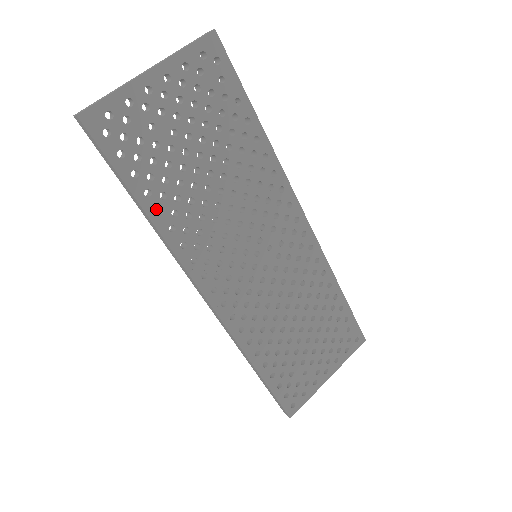
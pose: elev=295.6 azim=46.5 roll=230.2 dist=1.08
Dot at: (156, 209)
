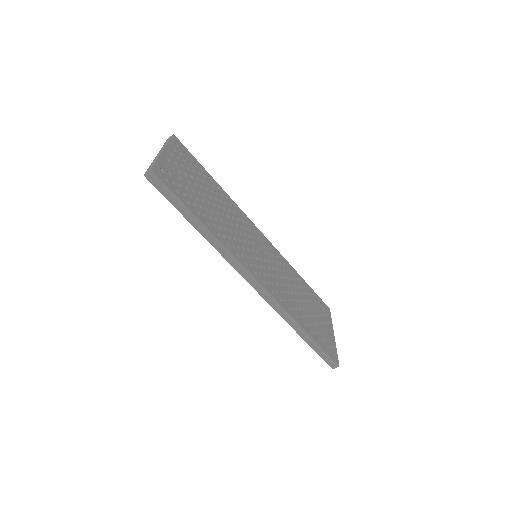
Dot at: (206, 223)
